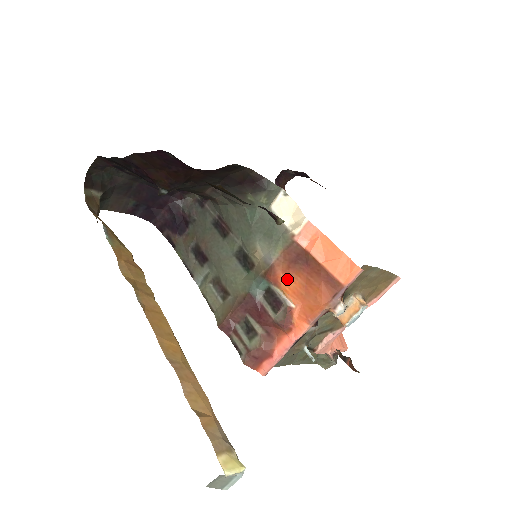
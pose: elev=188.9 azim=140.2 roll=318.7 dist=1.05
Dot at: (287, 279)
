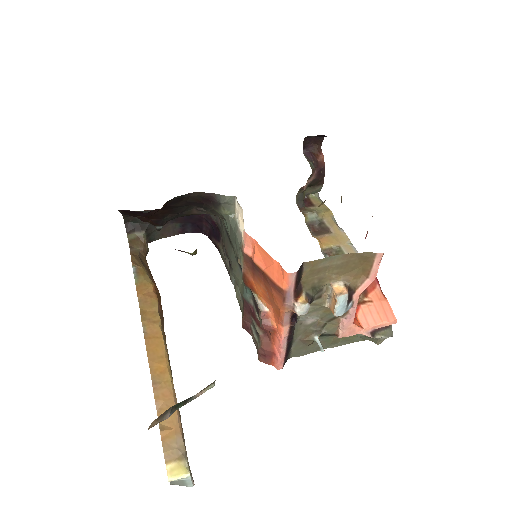
Dot at: (256, 285)
